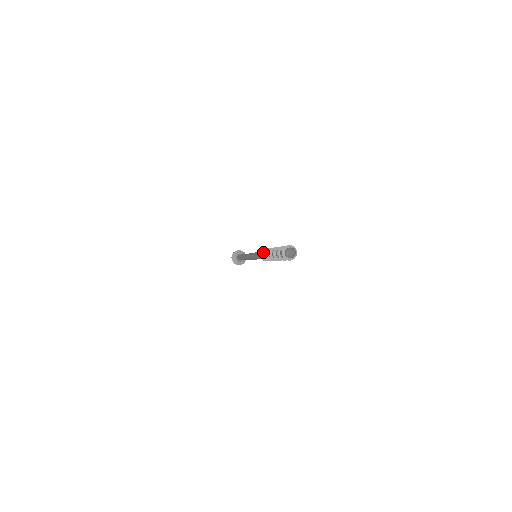
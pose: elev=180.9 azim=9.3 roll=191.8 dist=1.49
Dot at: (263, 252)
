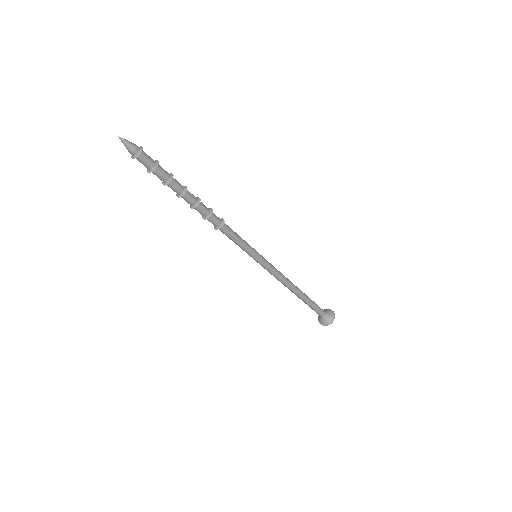
Dot at: occluded
